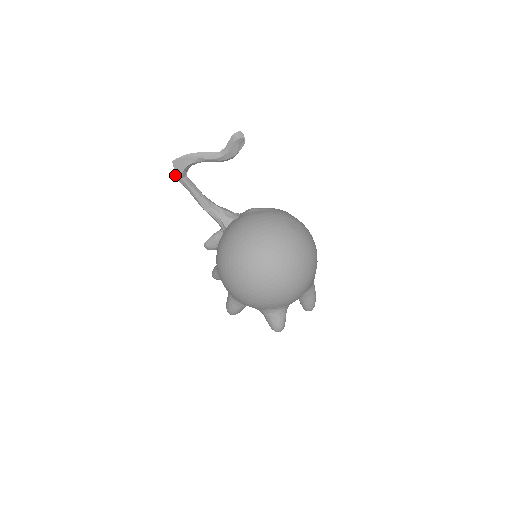
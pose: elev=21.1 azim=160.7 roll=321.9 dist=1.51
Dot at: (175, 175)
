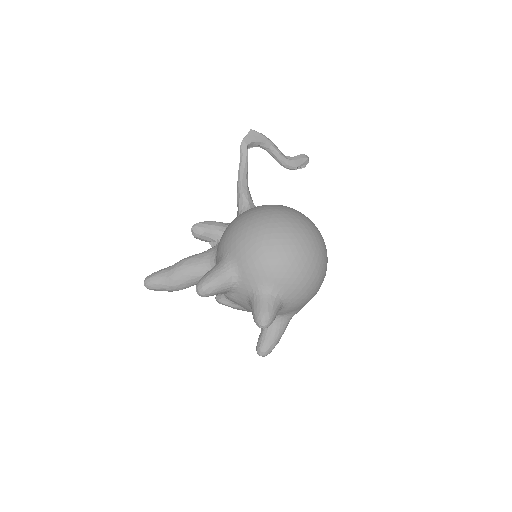
Dot at: (243, 140)
